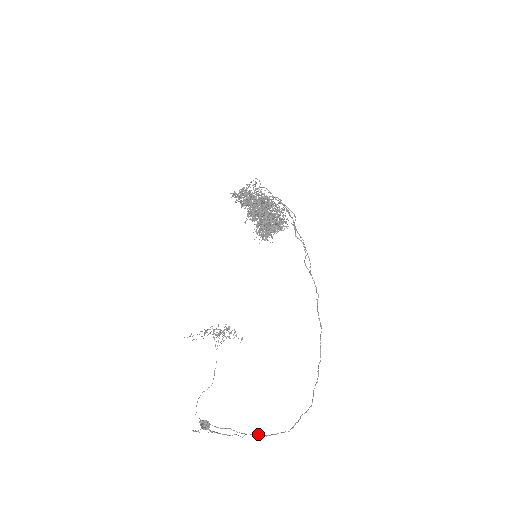
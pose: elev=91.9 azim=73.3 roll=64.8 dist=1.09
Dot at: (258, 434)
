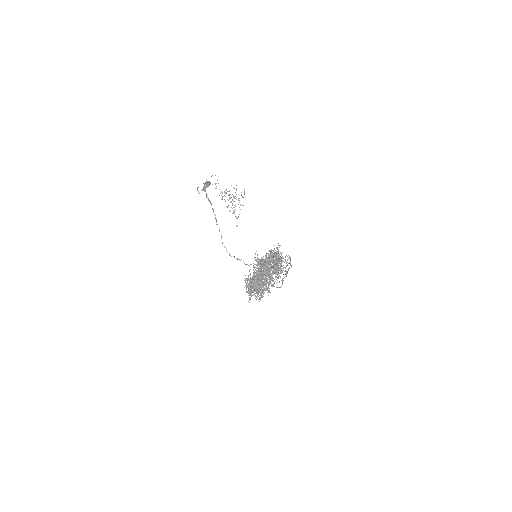
Dot at: (221, 237)
